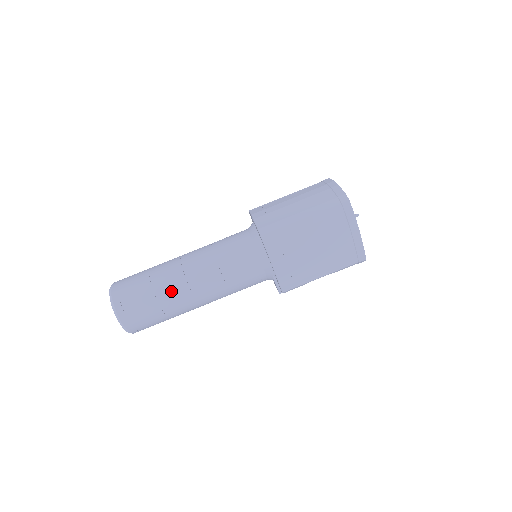
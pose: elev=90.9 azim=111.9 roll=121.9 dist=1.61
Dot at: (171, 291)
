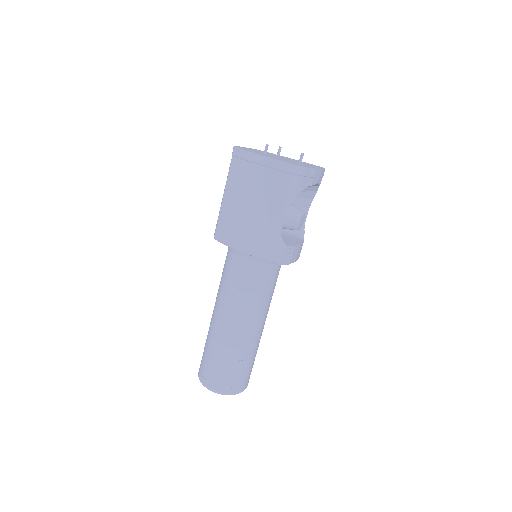
Dot at: (213, 336)
